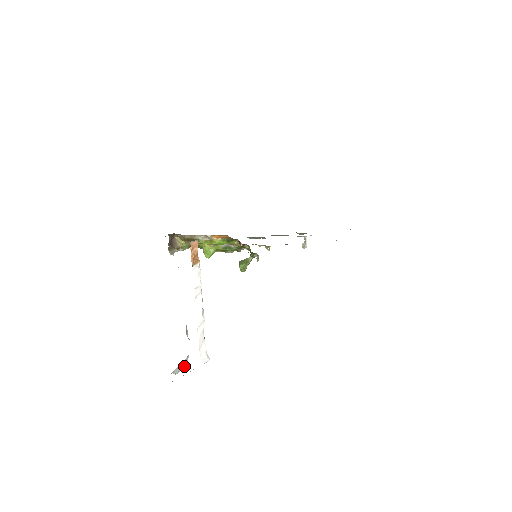
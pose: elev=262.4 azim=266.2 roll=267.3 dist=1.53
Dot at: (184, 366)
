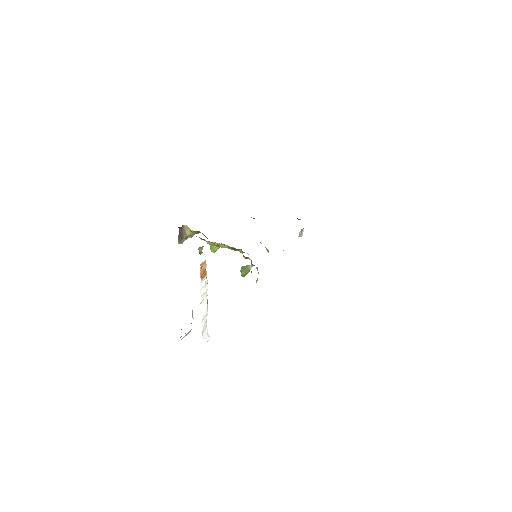
Dot at: (188, 333)
